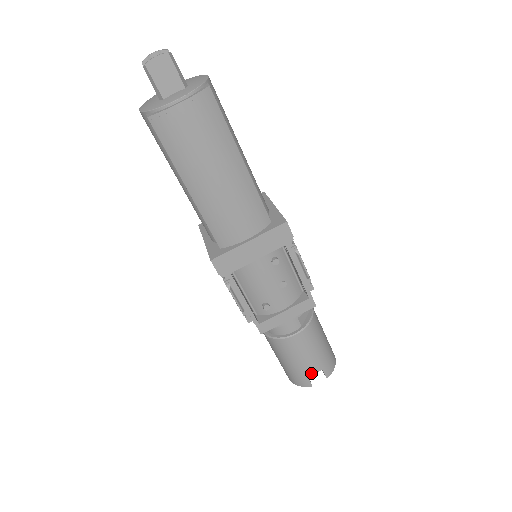
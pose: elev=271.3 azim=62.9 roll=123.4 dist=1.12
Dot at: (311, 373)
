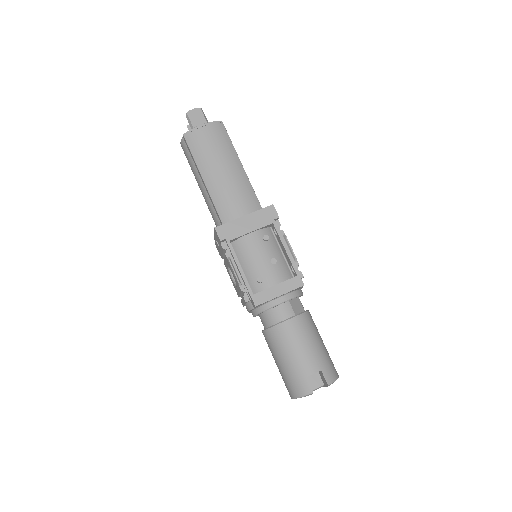
Dot at: (309, 372)
